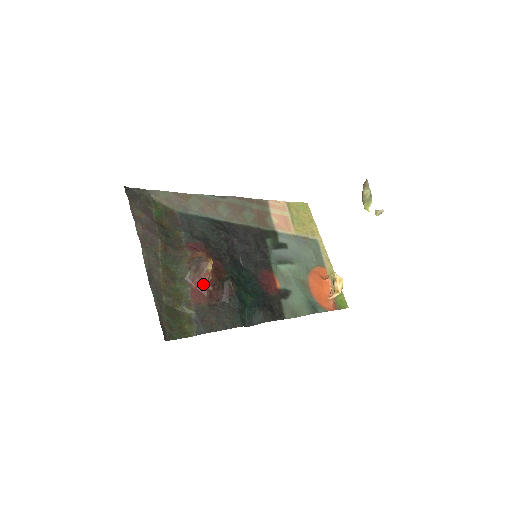
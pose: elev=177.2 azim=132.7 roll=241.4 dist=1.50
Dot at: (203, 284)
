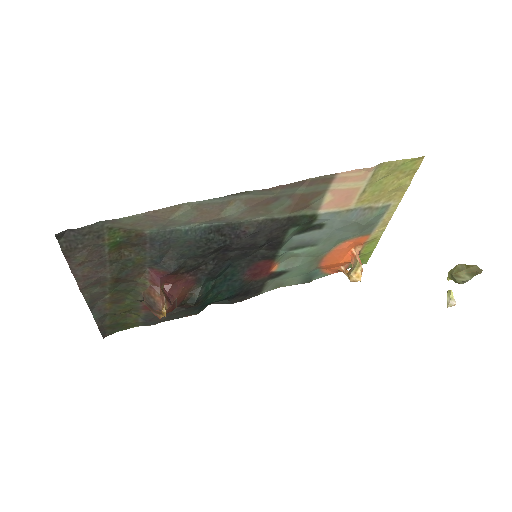
Dot at: occluded
